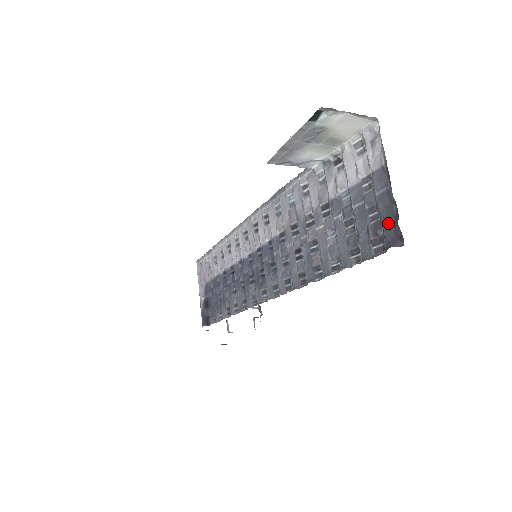
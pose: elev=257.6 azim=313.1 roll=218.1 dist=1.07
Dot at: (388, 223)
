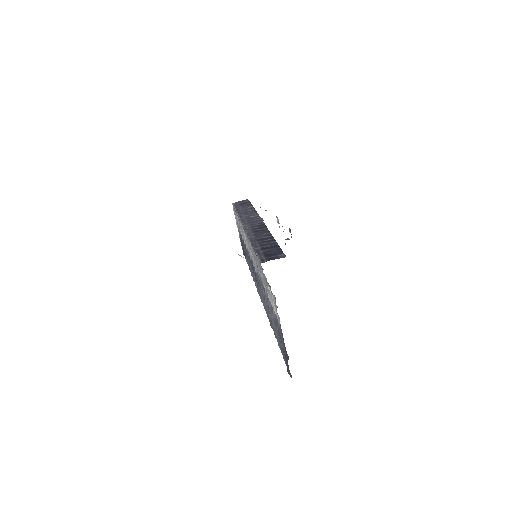
Dot at: (286, 359)
